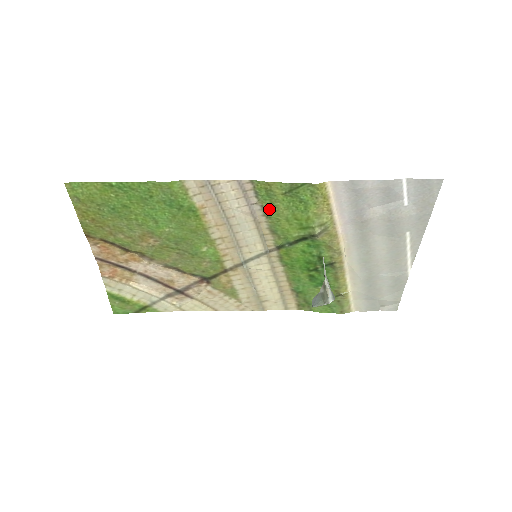
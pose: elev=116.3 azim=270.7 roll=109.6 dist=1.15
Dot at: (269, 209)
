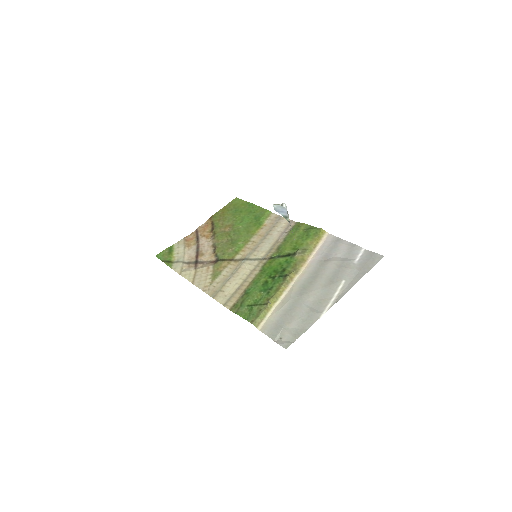
Dot at: (290, 236)
